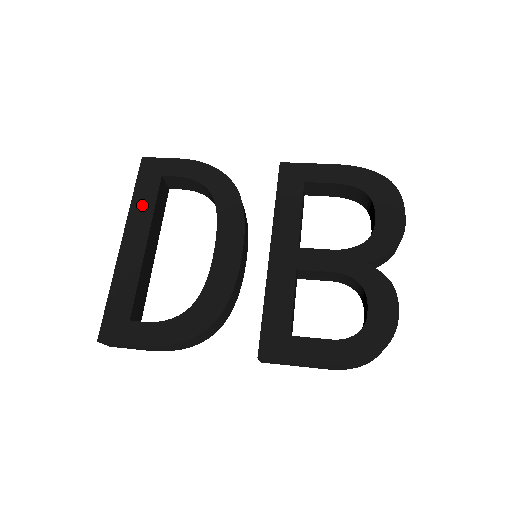
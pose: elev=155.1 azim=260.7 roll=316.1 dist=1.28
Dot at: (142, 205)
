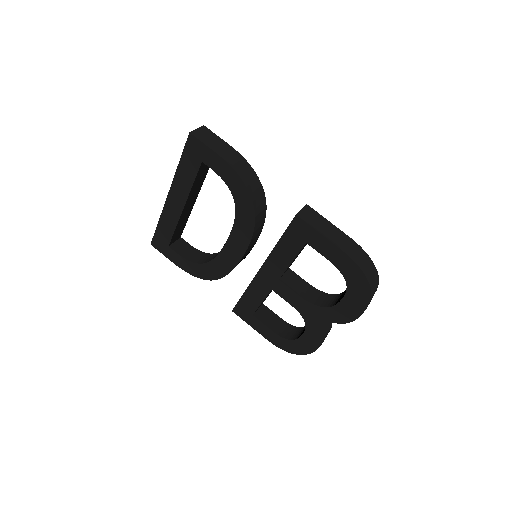
Dot at: (184, 177)
